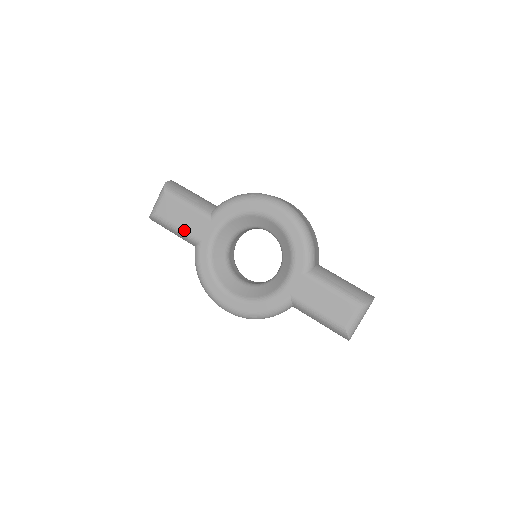
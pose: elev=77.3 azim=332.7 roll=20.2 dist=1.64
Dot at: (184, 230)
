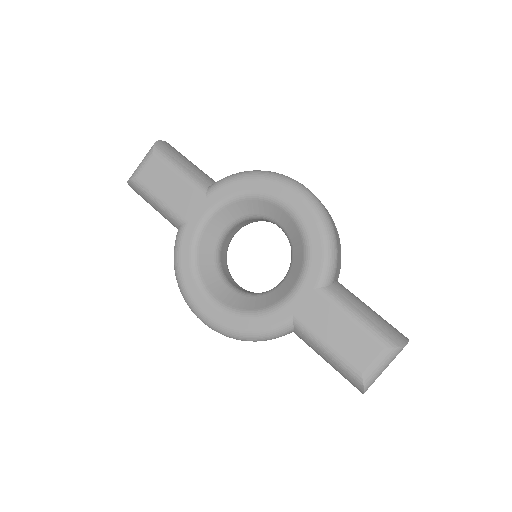
Dot at: (168, 204)
